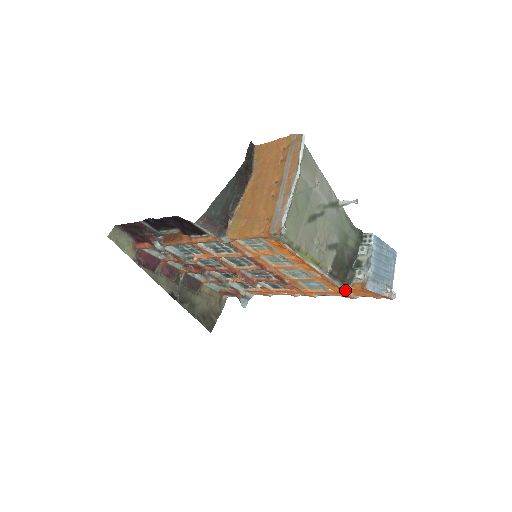
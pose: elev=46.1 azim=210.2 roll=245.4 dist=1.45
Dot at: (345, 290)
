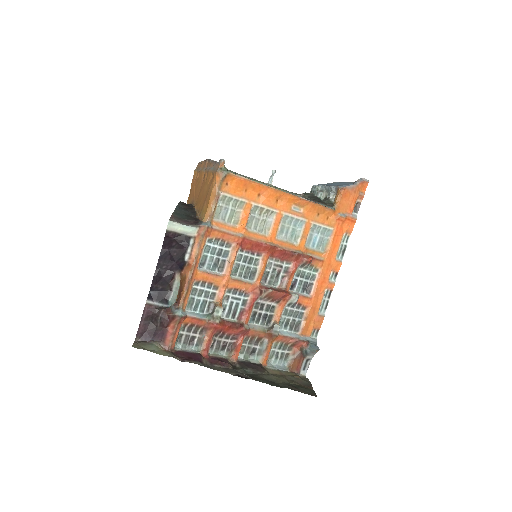
Dot at: (337, 213)
